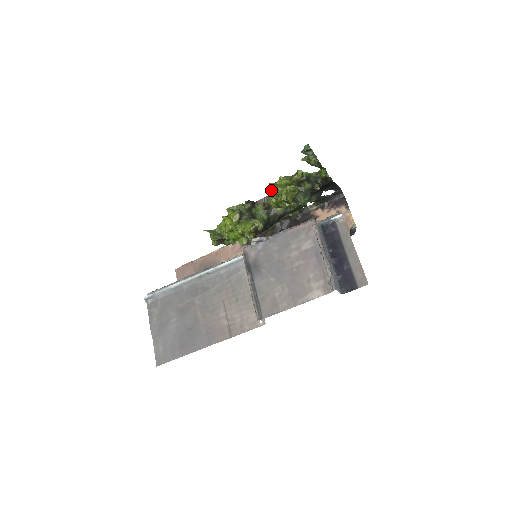
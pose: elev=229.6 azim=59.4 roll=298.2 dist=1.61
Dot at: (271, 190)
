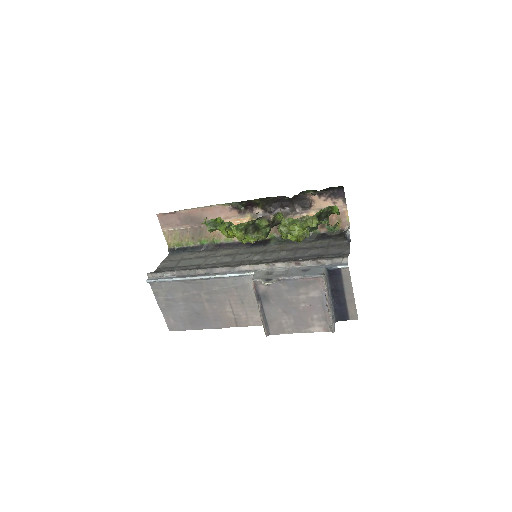
Dot at: (283, 231)
